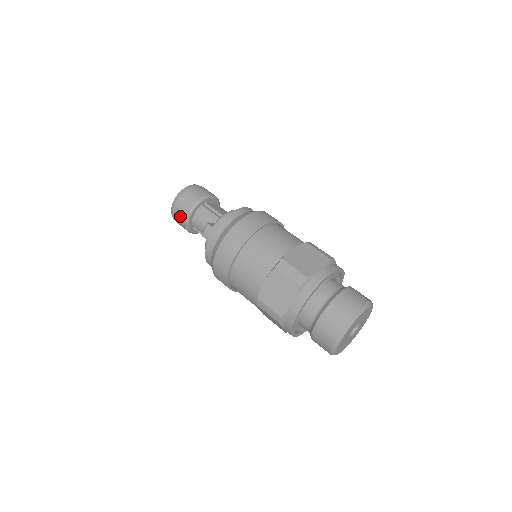
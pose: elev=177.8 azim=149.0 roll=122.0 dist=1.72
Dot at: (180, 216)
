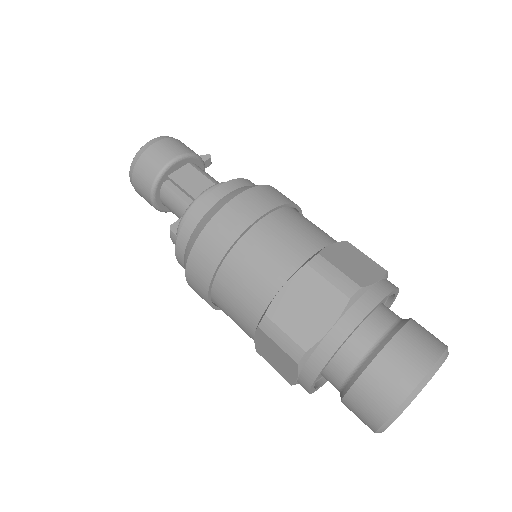
Dot at: occluded
